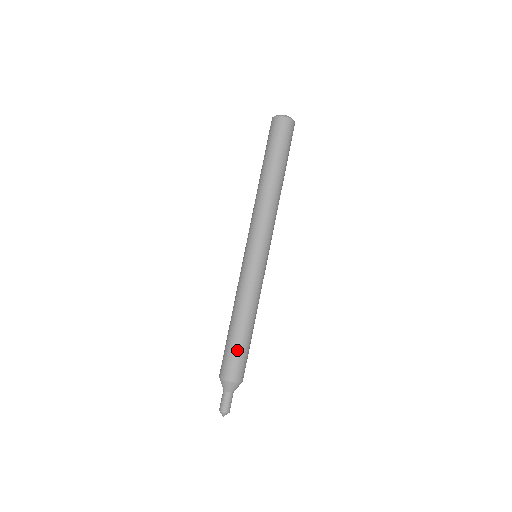
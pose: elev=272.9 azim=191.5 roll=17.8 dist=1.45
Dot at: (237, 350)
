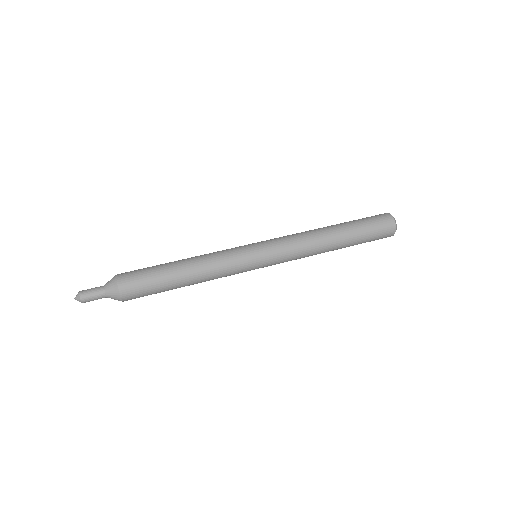
Dot at: (152, 267)
